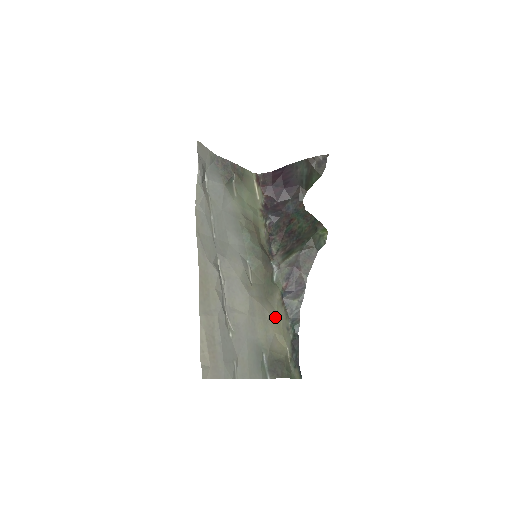
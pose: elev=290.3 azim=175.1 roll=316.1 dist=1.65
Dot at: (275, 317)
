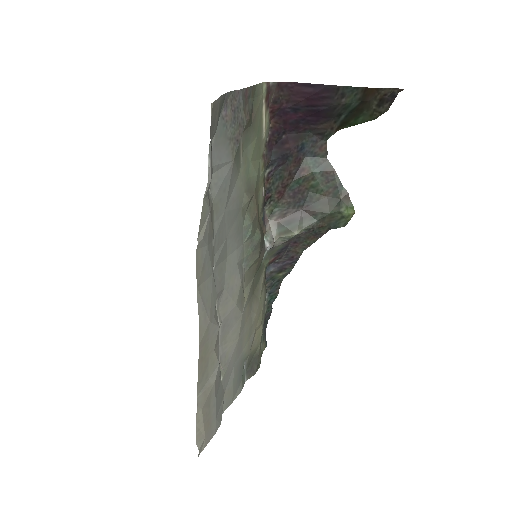
Dot at: (258, 309)
